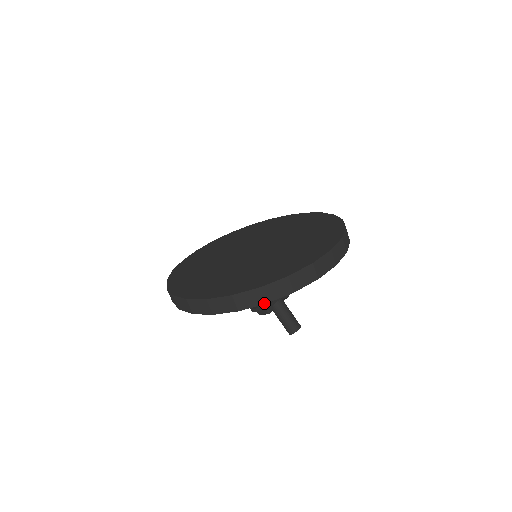
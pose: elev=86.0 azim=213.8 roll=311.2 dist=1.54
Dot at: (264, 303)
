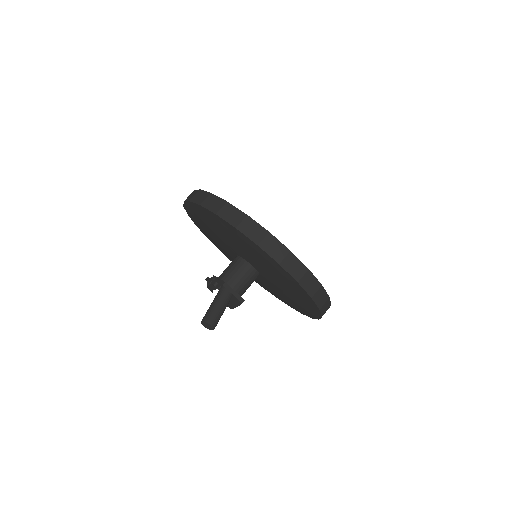
Dot at: (235, 226)
